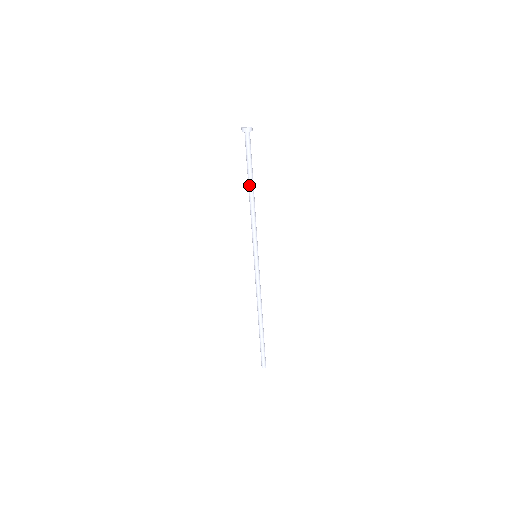
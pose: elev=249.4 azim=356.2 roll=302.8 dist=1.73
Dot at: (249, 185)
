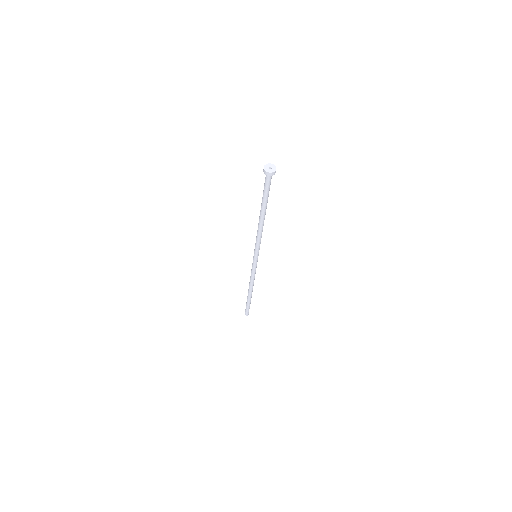
Dot at: (264, 213)
